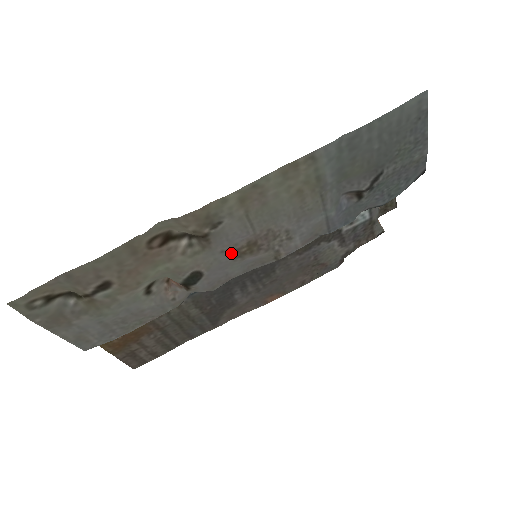
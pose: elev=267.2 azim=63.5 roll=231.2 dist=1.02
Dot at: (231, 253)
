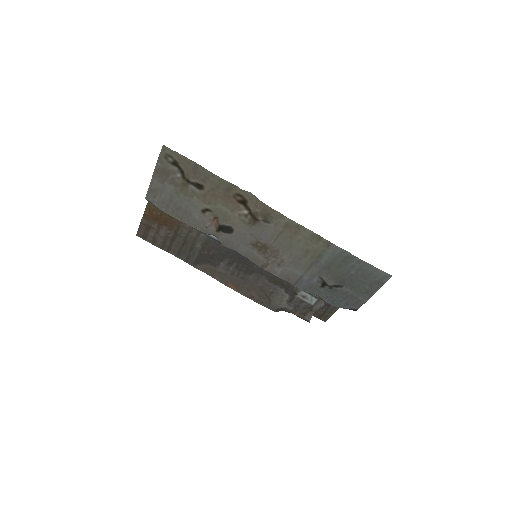
Dot at: (253, 239)
